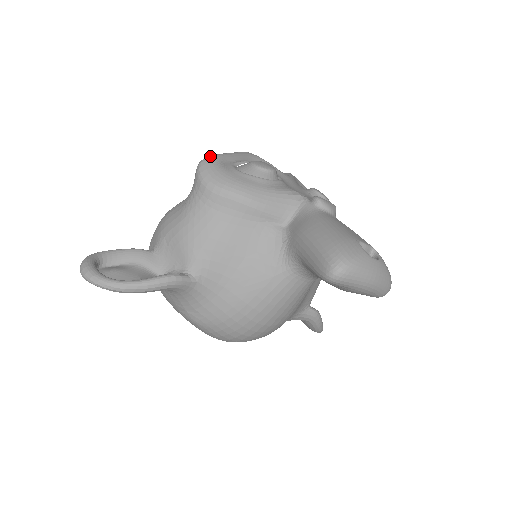
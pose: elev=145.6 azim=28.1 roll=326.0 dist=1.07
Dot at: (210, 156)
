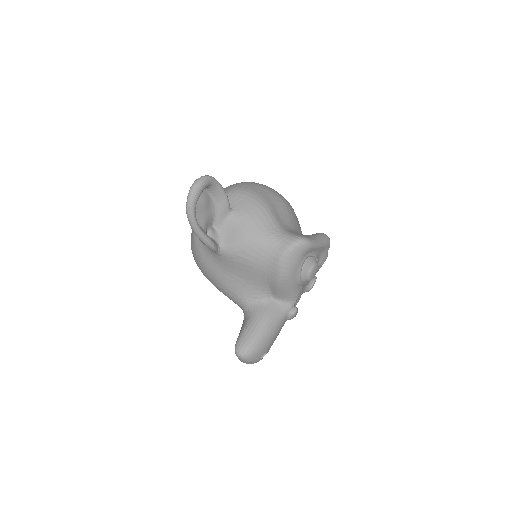
Dot at: (310, 244)
